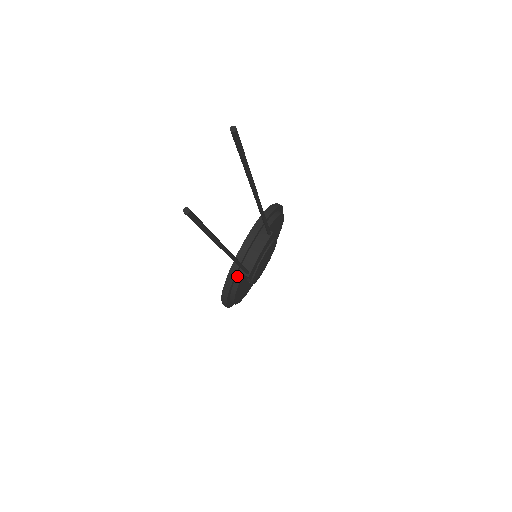
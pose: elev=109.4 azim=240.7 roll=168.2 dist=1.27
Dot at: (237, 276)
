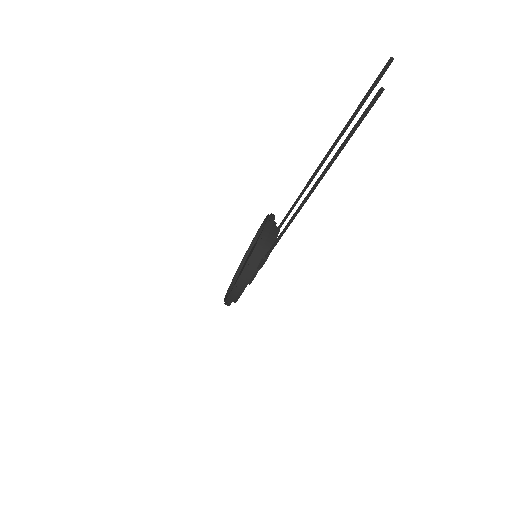
Dot at: (256, 260)
